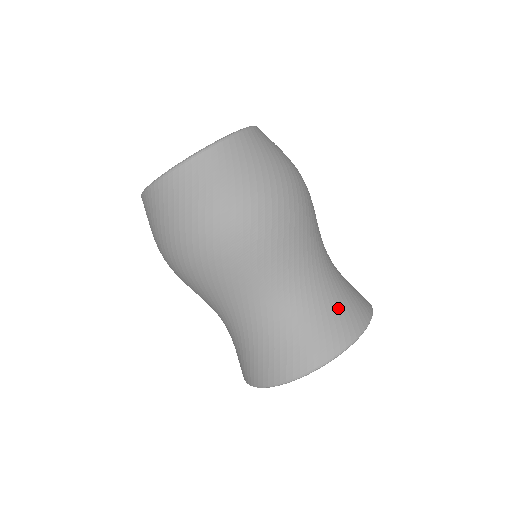
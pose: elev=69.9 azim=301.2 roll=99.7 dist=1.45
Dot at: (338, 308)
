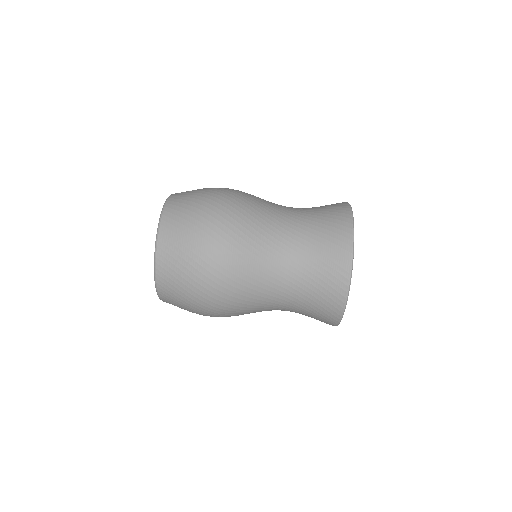
Dot at: (323, 242)
